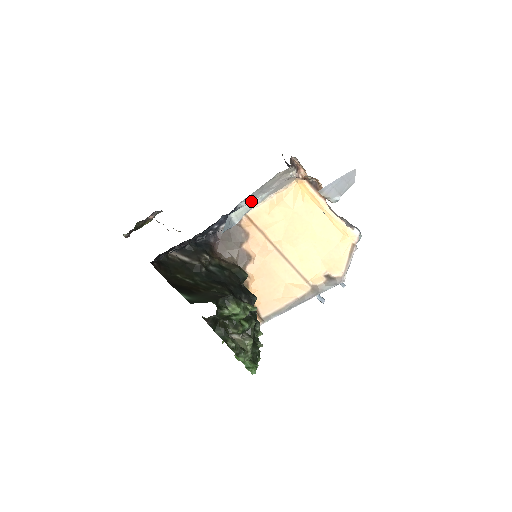
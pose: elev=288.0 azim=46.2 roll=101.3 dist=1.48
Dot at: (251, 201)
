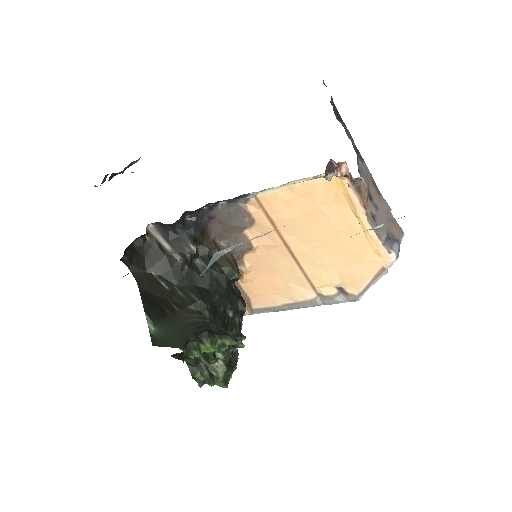
Dot at: occluded
